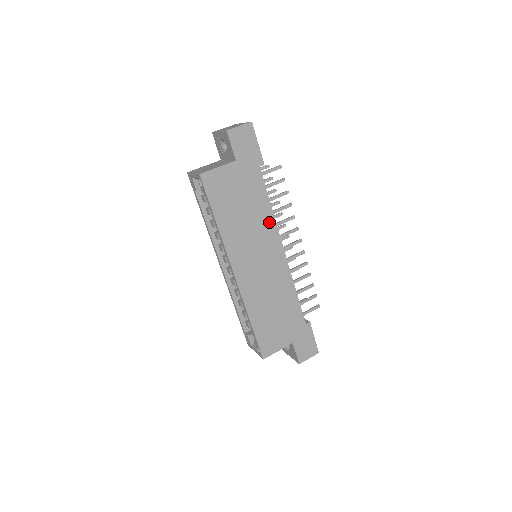
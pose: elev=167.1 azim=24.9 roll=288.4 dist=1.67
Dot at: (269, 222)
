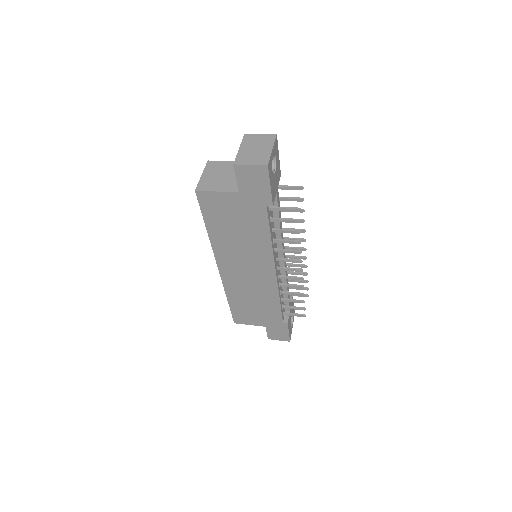
Dot at: (265, 249)
